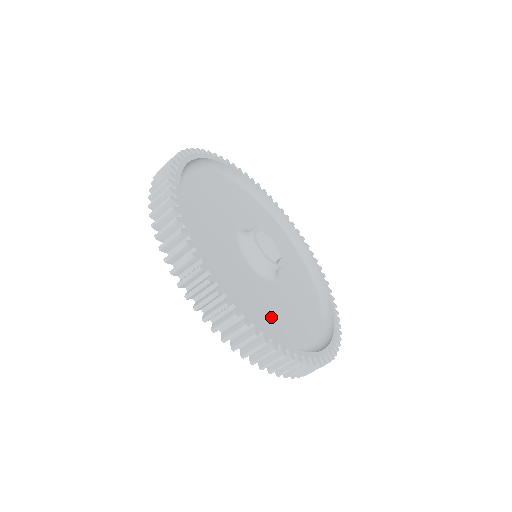
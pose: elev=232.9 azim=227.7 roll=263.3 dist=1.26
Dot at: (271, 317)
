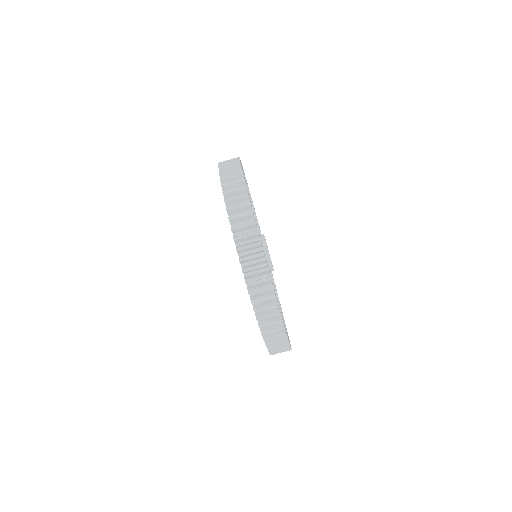
Dot at: occluded
